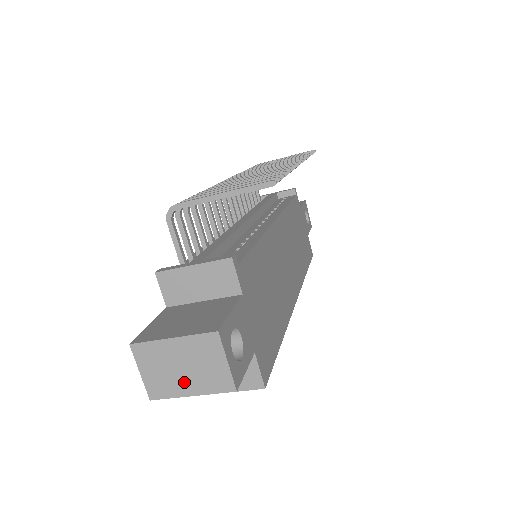
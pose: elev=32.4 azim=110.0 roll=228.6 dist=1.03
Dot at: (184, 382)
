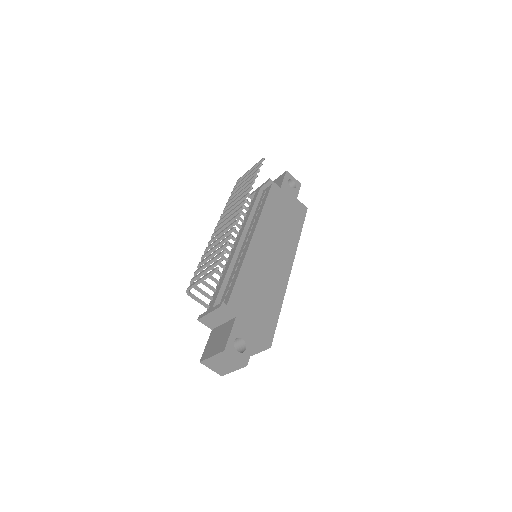
Dot at: (227, 368)
